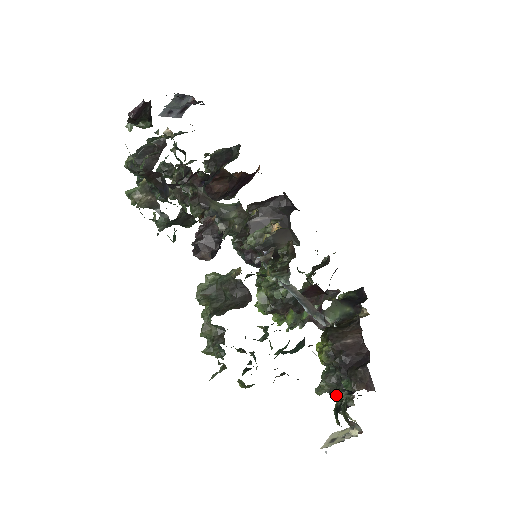
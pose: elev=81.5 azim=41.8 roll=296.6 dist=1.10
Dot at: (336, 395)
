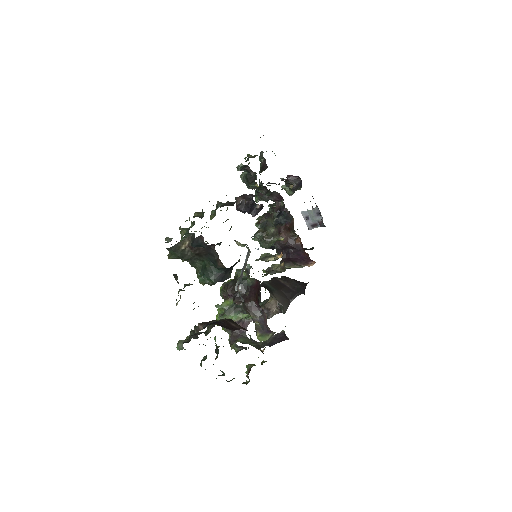
Dot at: occluded
